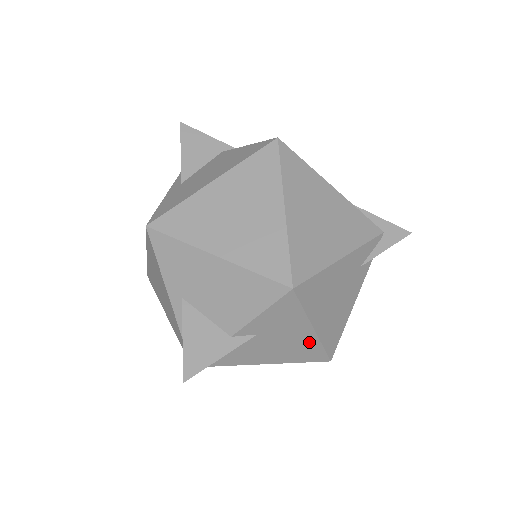
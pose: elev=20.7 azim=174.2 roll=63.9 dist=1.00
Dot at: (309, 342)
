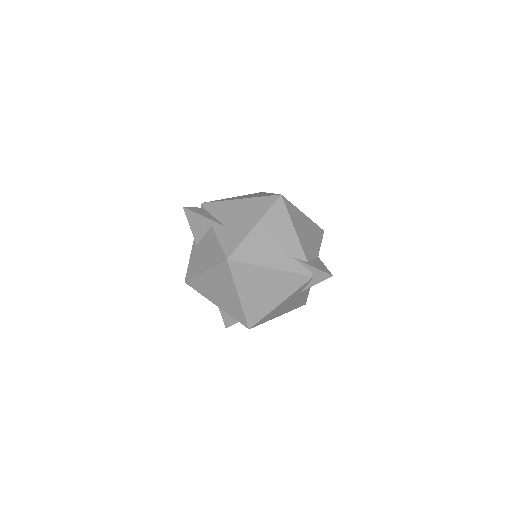
Dot at: occluded
